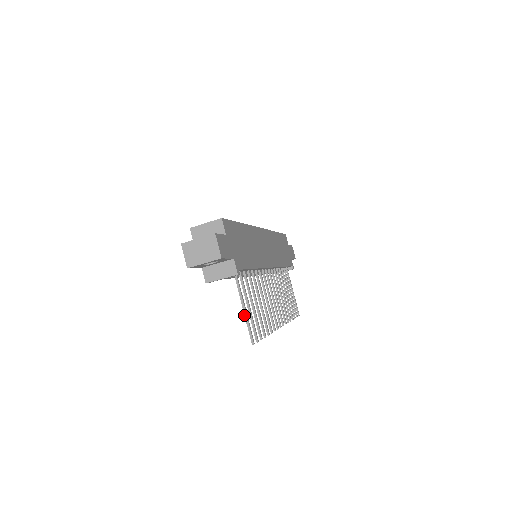
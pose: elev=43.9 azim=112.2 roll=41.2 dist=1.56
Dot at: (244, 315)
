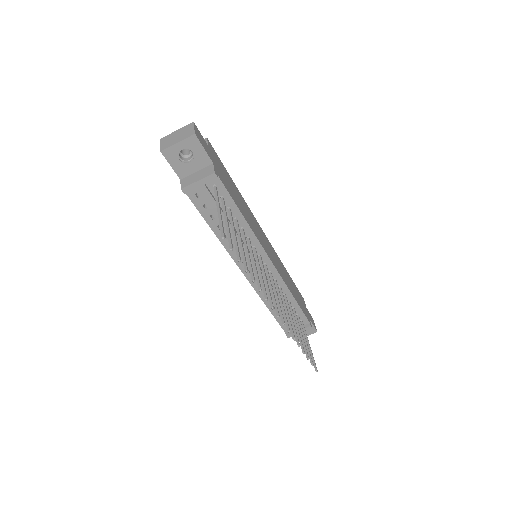
Dot at: (218, 215)
